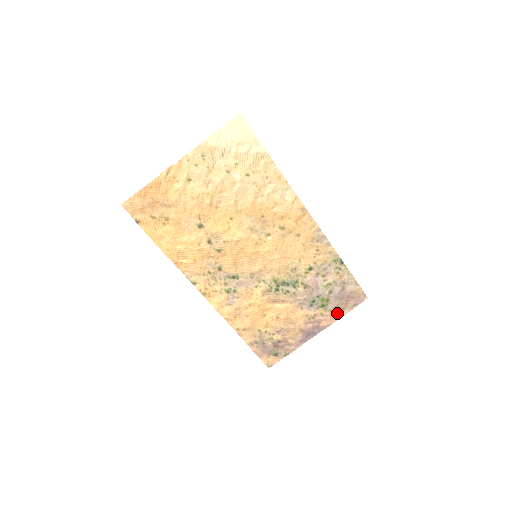
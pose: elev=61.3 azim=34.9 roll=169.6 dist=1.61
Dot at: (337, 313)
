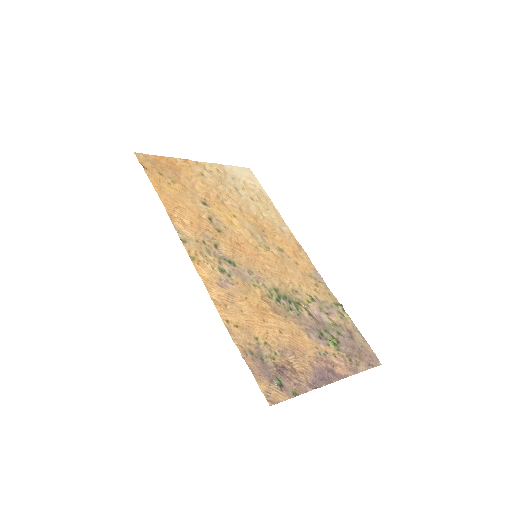
Dot at: (352, 365)
